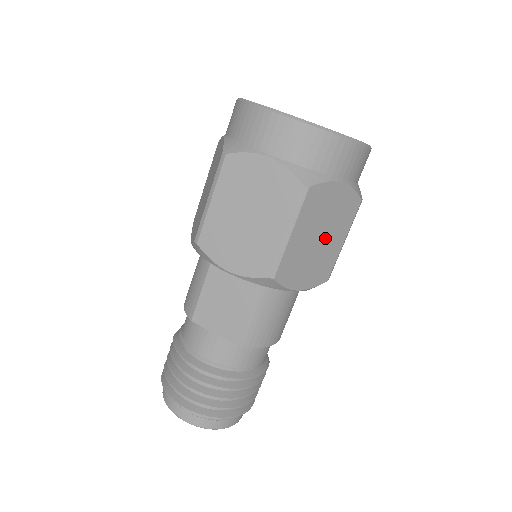
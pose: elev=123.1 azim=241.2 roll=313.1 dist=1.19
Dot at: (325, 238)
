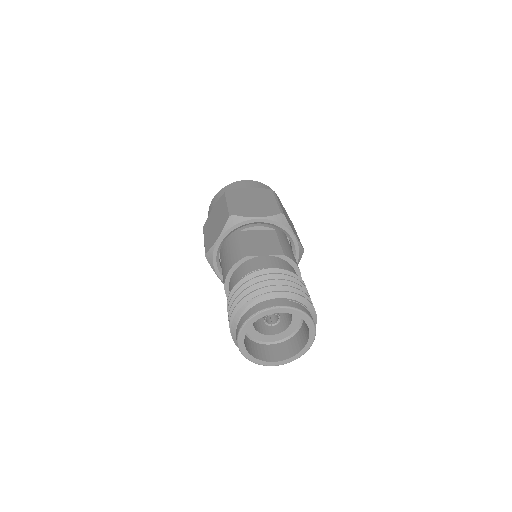
Dot at: occluded
